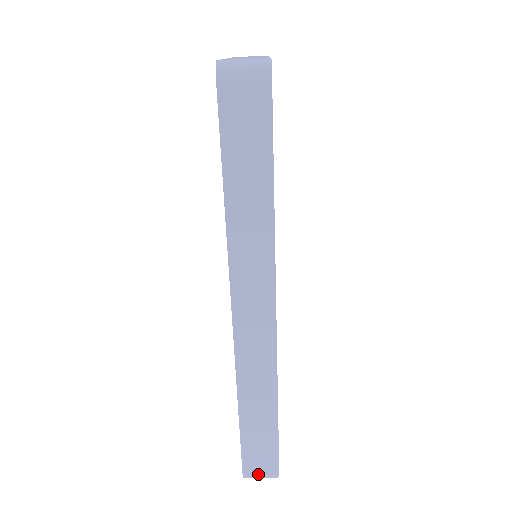
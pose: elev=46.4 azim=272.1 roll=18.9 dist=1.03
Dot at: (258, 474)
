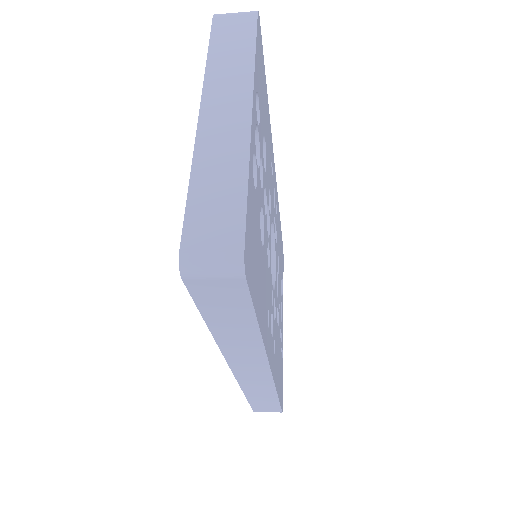
Dot at: occluded
